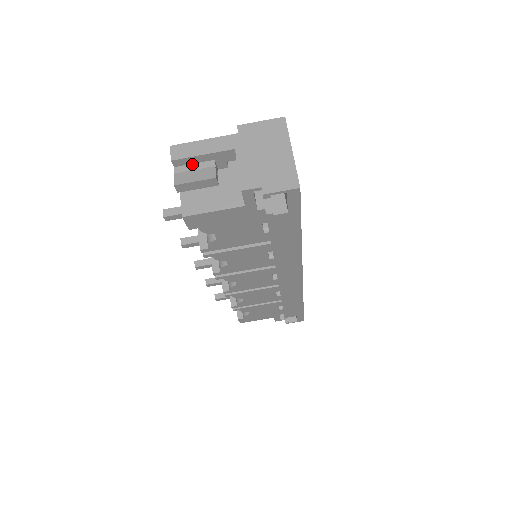
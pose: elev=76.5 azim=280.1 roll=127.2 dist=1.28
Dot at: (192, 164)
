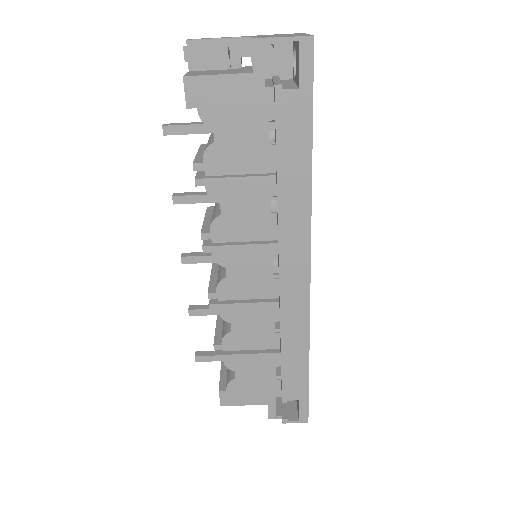
Dot at: occluded
